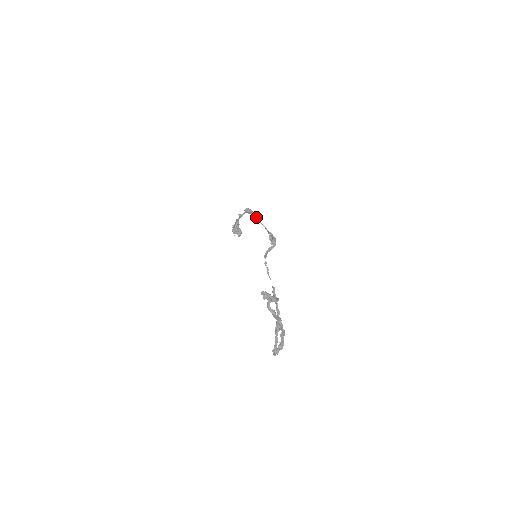
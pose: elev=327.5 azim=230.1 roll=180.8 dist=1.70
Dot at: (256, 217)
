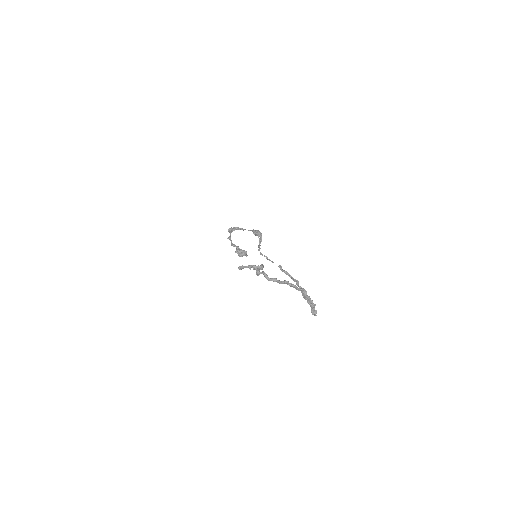
Dot at: (238, 229)
